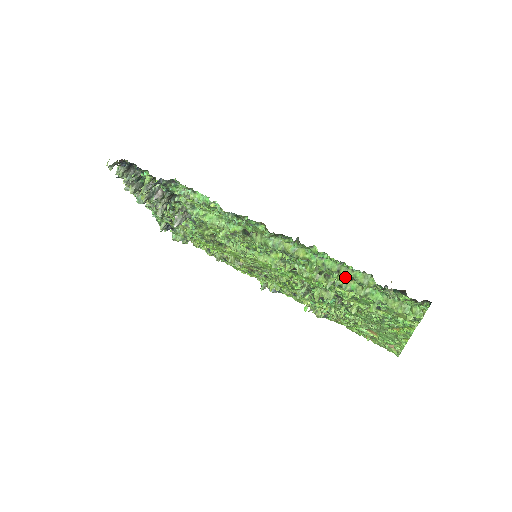
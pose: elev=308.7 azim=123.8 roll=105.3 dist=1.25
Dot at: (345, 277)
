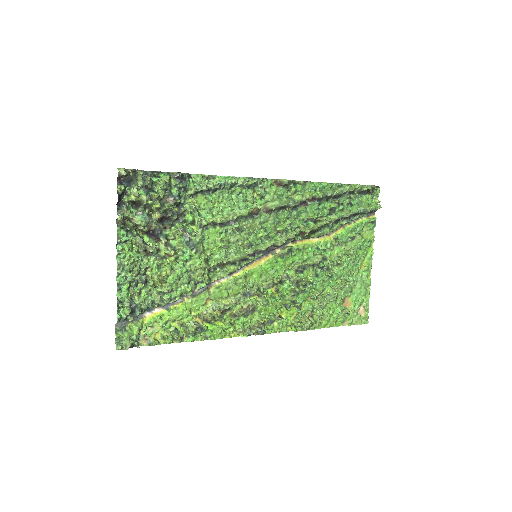
Dot at: (336, 200)
